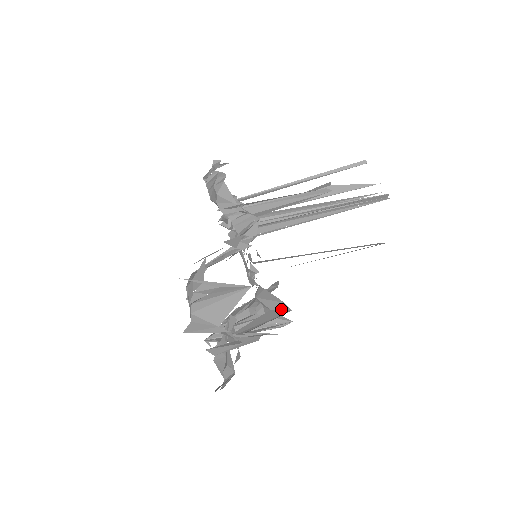
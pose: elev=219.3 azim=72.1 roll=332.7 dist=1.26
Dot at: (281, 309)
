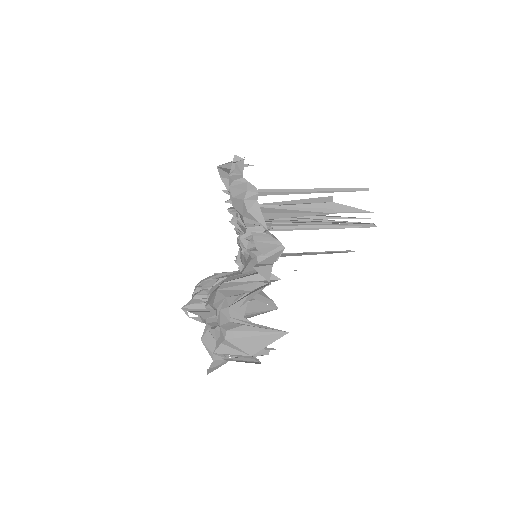
Dot at: occluded
